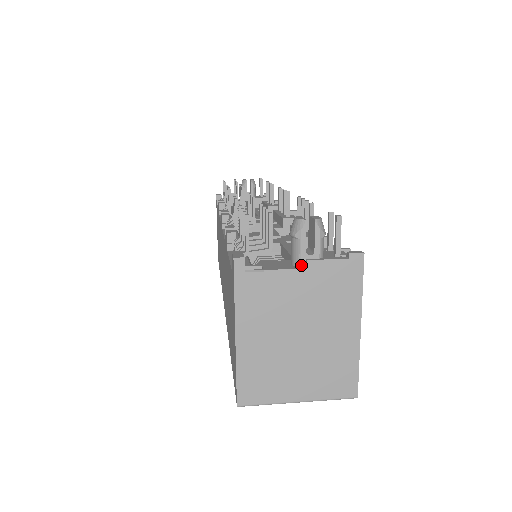
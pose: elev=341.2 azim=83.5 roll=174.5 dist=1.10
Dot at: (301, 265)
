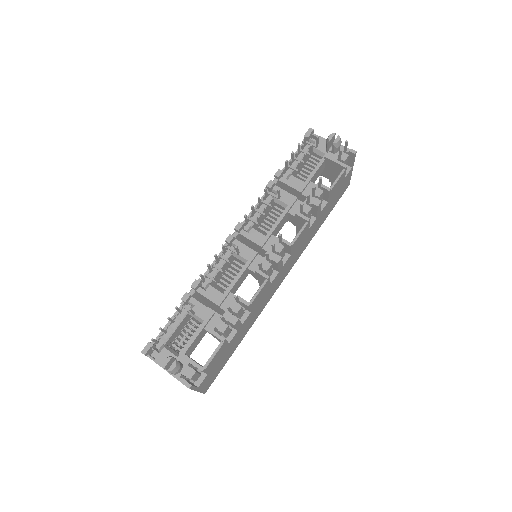
Dot at: occluded
